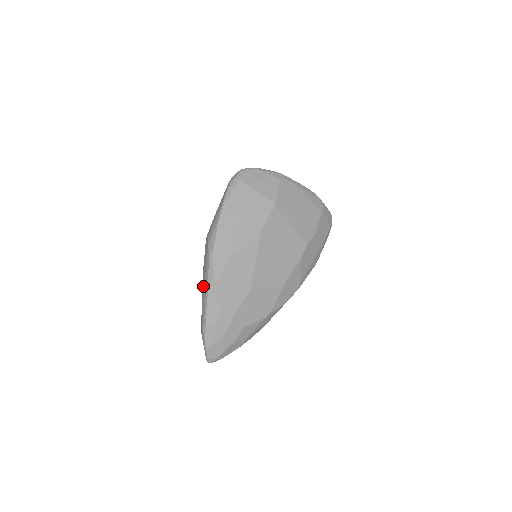
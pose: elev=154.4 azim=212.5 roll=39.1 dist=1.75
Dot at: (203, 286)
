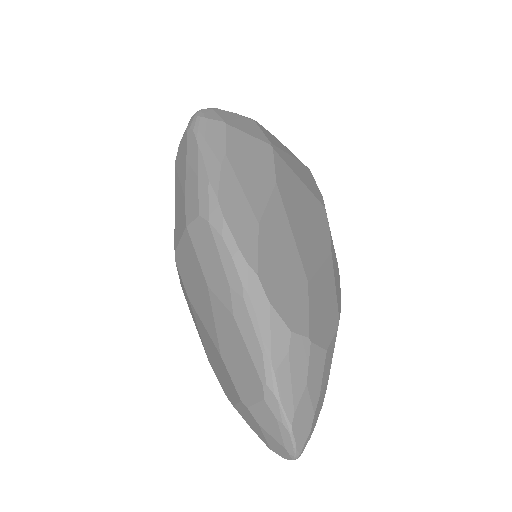
Dot at: (229, 301)
